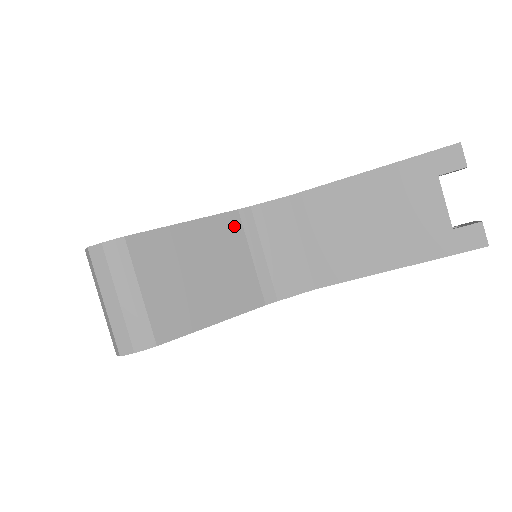
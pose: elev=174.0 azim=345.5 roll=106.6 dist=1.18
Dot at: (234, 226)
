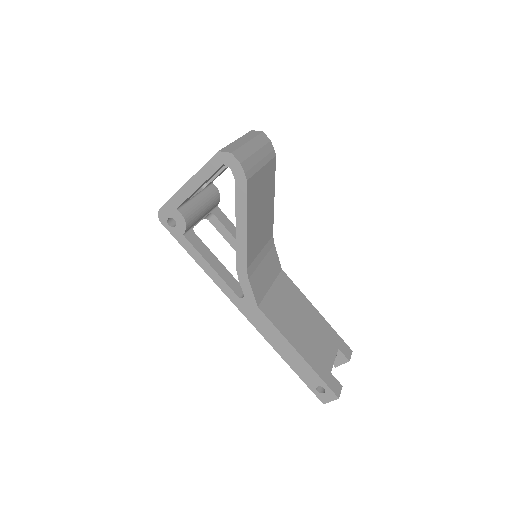
Dot at: (270, 234)
